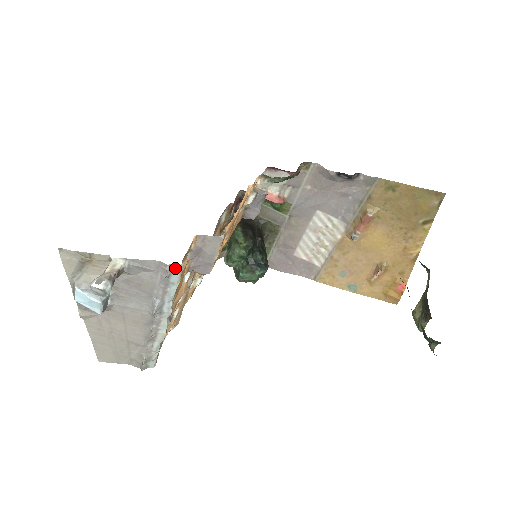
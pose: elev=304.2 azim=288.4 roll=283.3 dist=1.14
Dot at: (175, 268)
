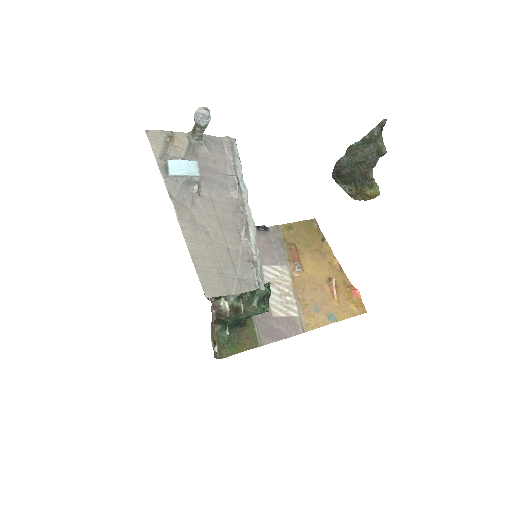
Dot at: (233, 142)
